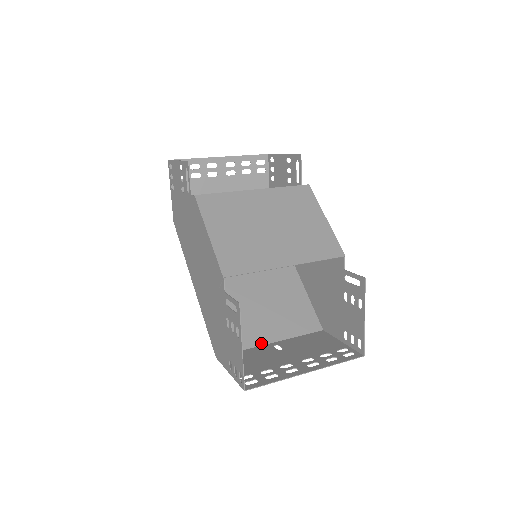
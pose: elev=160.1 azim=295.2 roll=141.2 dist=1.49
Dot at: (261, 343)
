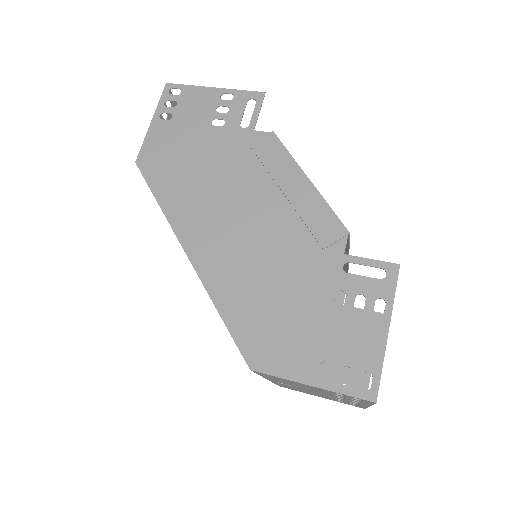
Dot at: occluded
